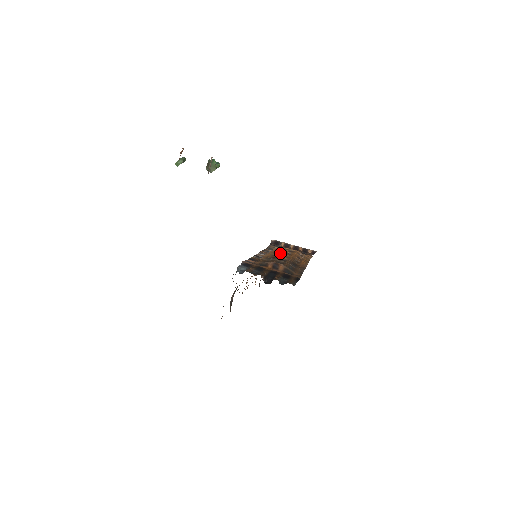
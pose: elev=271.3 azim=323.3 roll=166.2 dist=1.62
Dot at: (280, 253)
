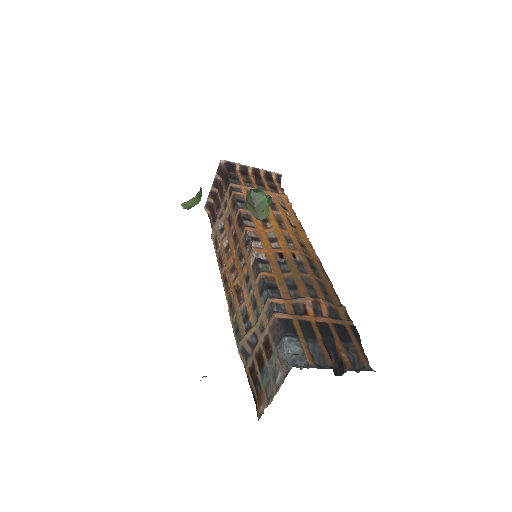
Dot at: (275, 230)
